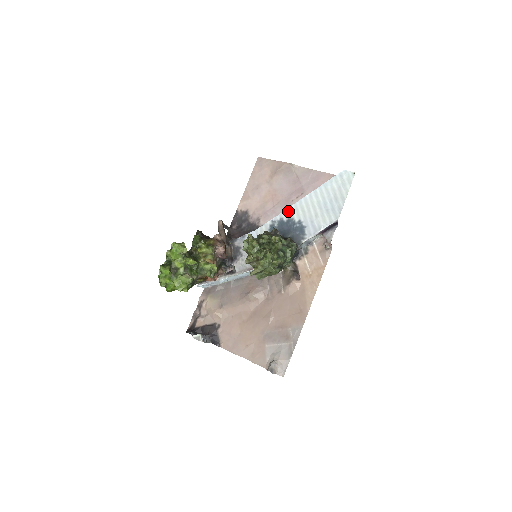
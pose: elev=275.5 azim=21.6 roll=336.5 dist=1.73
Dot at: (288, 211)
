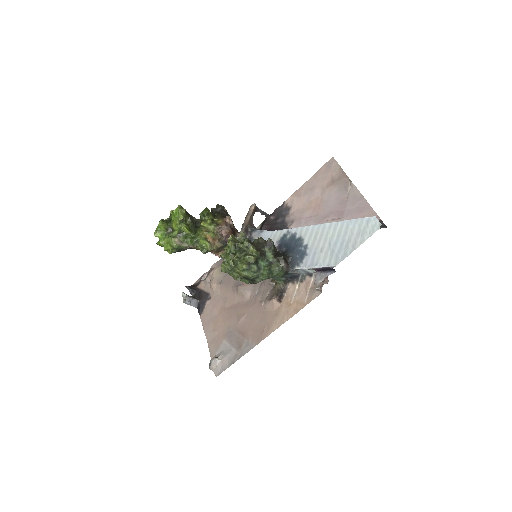
Dot at: (305, 229)
